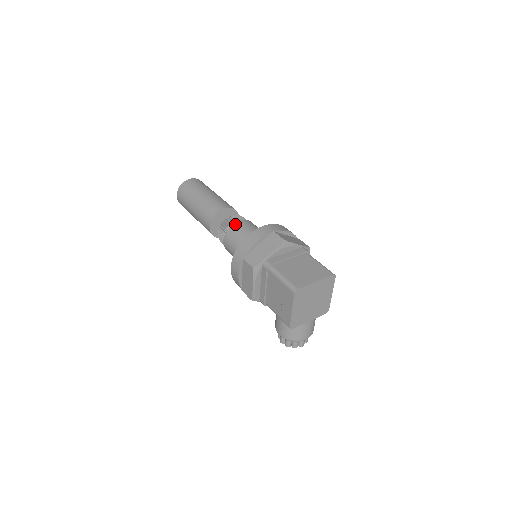
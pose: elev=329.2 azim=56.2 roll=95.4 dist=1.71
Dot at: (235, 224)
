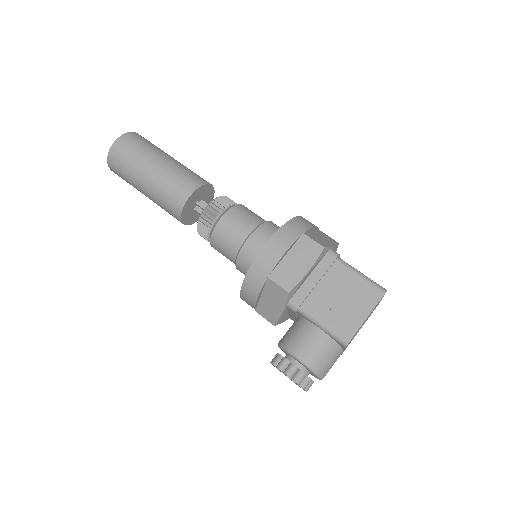
Dot at: occluded
